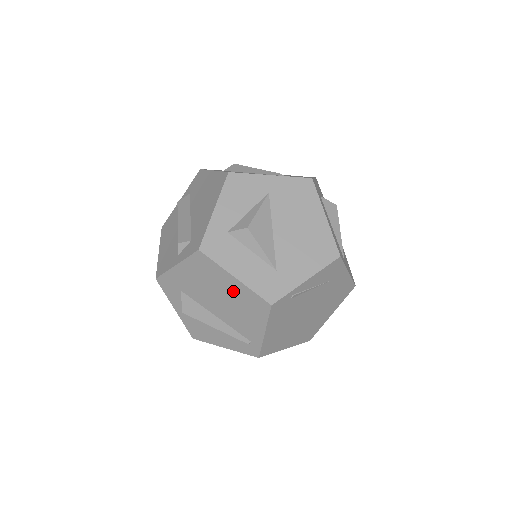
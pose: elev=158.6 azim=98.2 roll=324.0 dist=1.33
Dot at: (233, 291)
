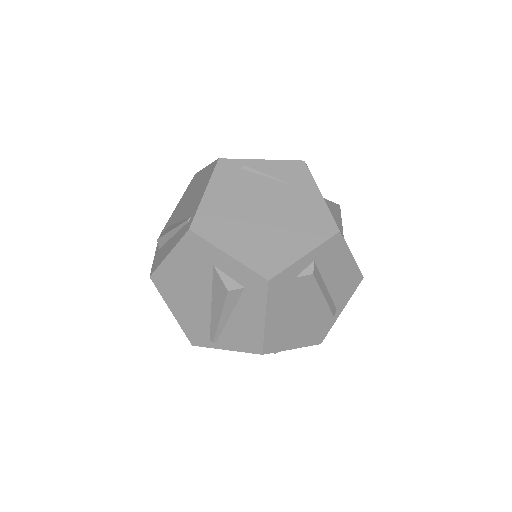
Dot at: (200, 180)
